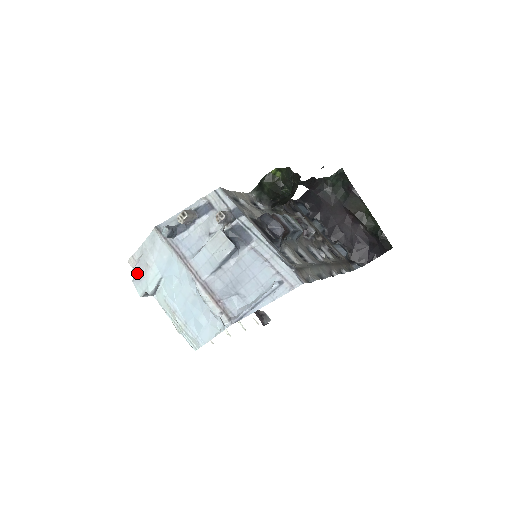
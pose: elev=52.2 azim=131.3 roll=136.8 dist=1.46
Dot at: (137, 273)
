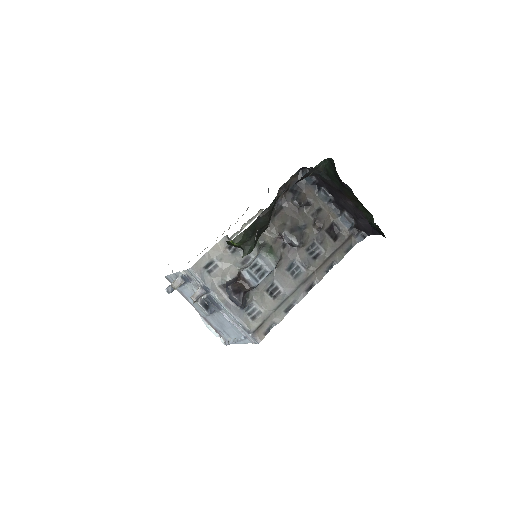
Dot at: occluded
